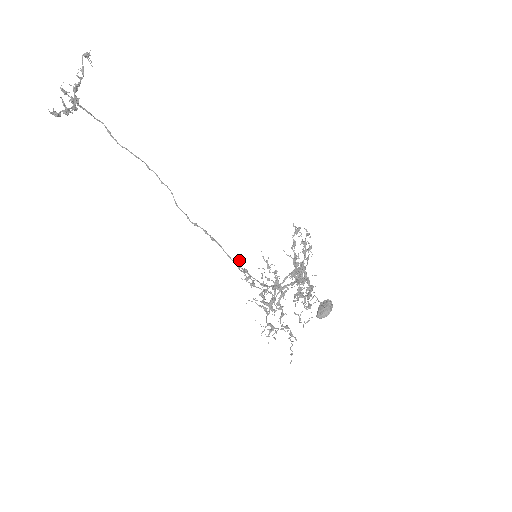
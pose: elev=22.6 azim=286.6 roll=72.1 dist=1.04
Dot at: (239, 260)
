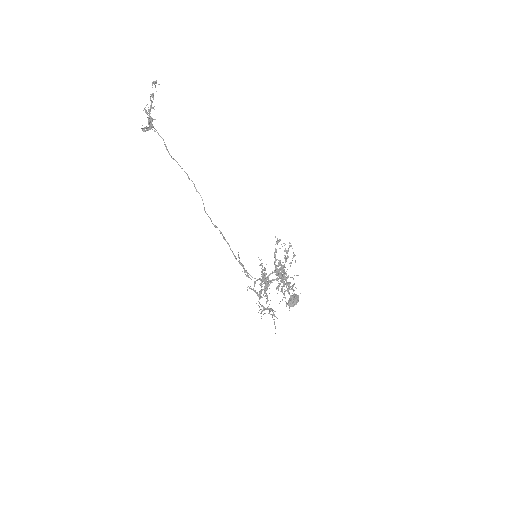
Dot at: occluded
